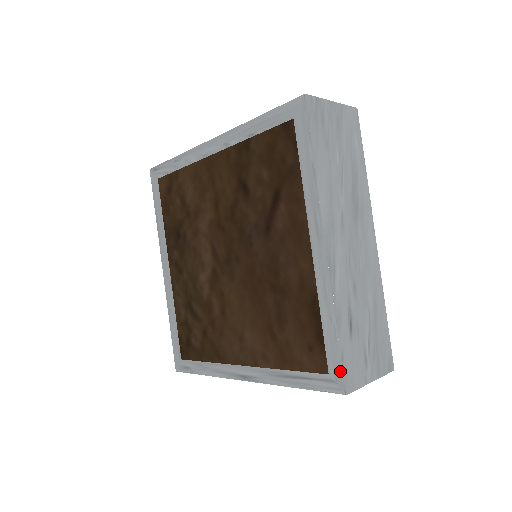
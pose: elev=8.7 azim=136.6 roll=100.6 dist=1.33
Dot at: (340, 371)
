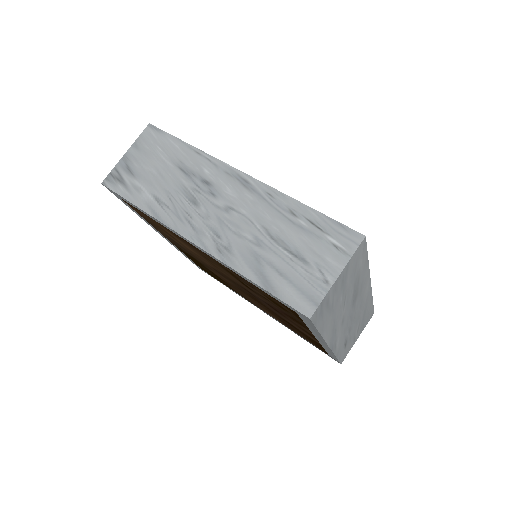
Dot at: occluded
